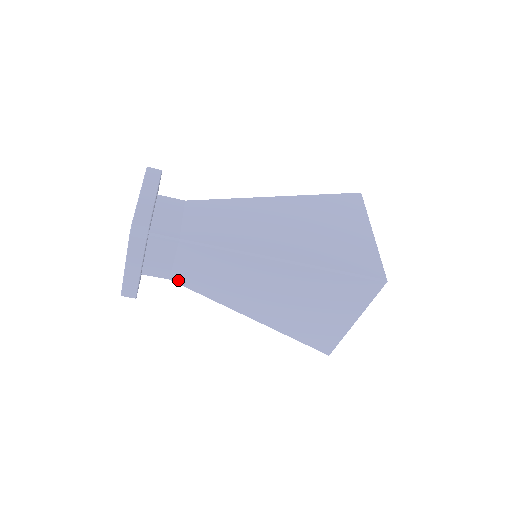
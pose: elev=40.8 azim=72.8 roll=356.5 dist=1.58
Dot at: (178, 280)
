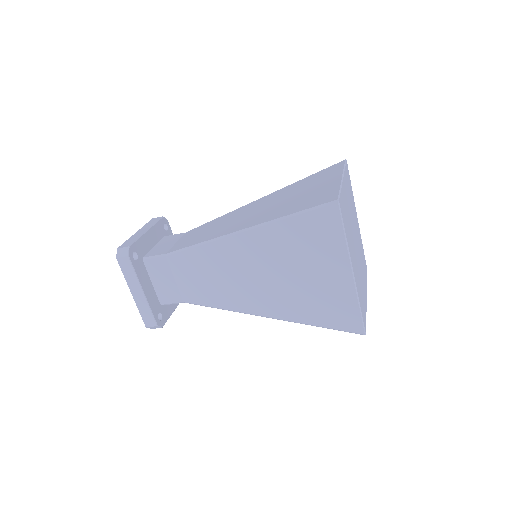
Dot at: occluded
